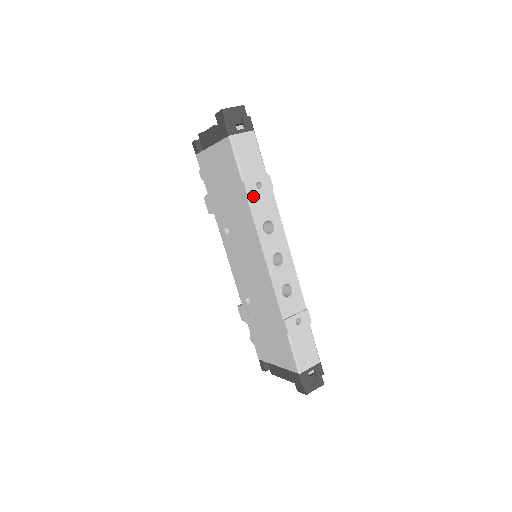
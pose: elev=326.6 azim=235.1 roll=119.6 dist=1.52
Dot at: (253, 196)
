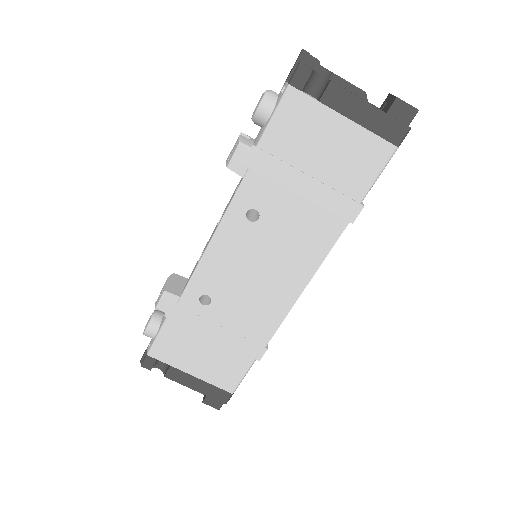
Dot at: occluded
